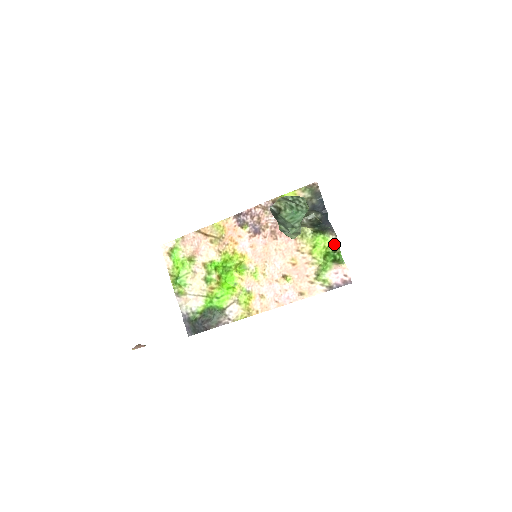
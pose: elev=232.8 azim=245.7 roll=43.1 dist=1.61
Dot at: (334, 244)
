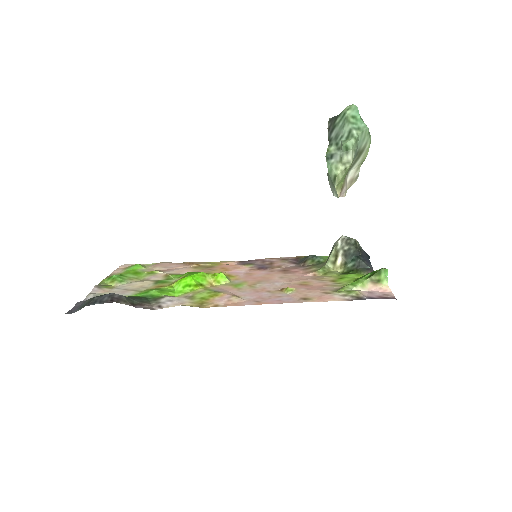
Dot at: occluded
